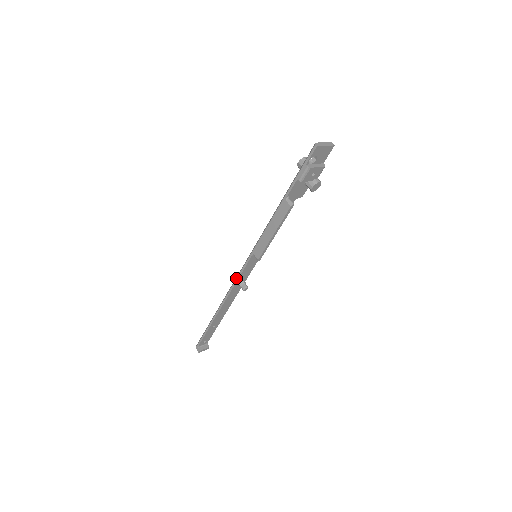
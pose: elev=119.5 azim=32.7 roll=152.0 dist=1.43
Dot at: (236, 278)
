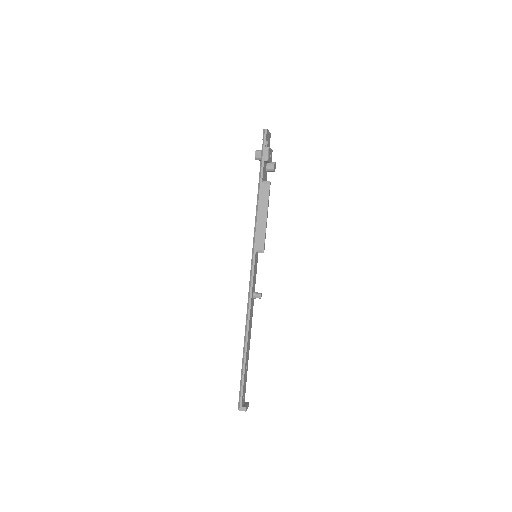
Dot at: (250, 288)
